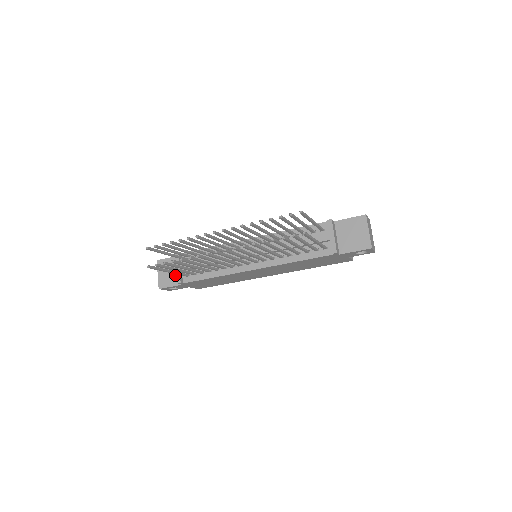
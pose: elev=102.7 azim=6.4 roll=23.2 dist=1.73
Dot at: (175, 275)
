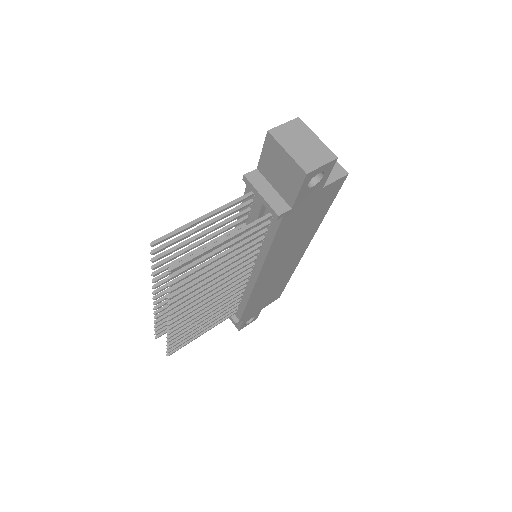
Dot at: occluded
